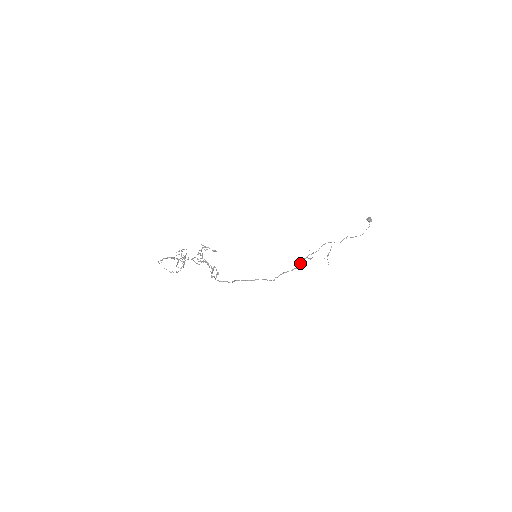
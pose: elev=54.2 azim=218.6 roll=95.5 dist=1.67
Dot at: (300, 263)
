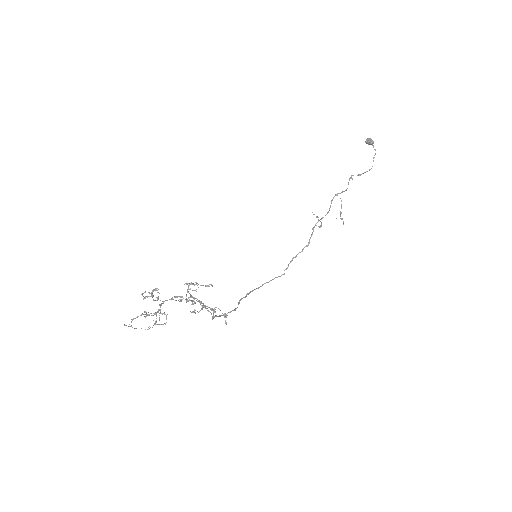
Dot at: occluded
